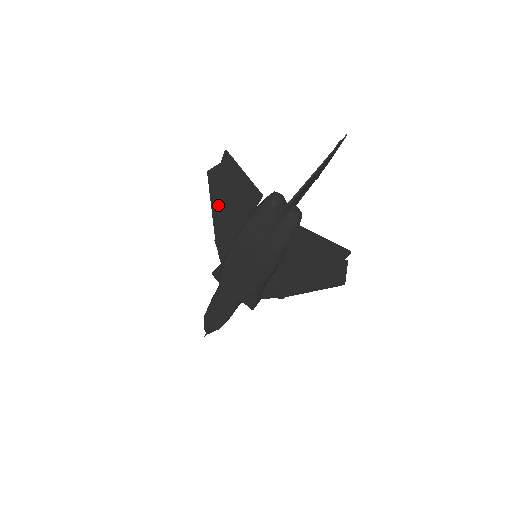
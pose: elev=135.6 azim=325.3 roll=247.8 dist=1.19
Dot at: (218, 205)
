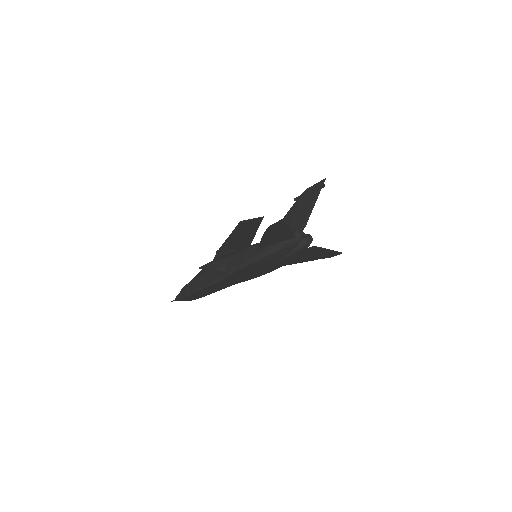
Dot at: (238, 236)
